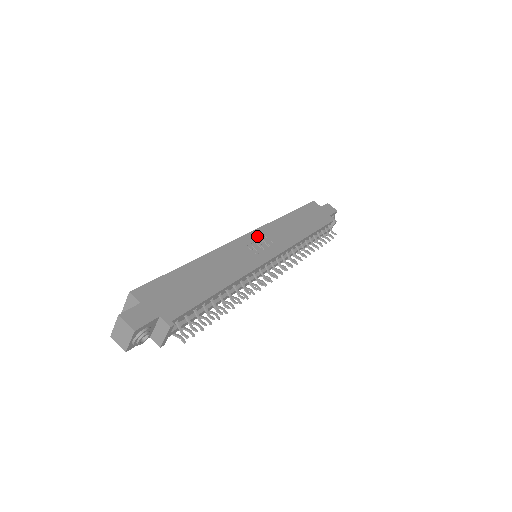
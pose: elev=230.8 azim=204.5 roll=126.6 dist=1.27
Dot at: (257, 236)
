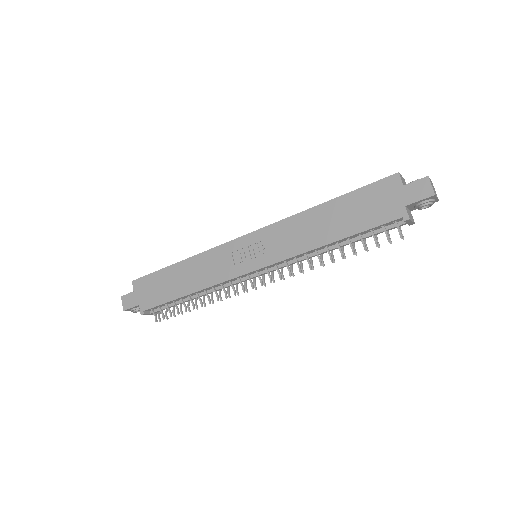
Dot at: (255, 239)
